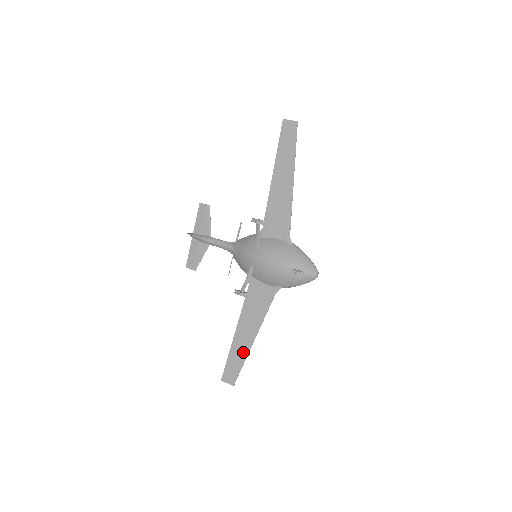
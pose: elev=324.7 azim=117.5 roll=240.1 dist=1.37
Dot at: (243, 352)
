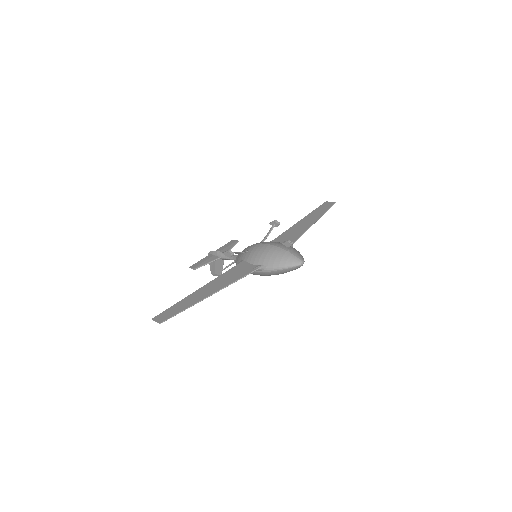
Dot at: (194, 301)
